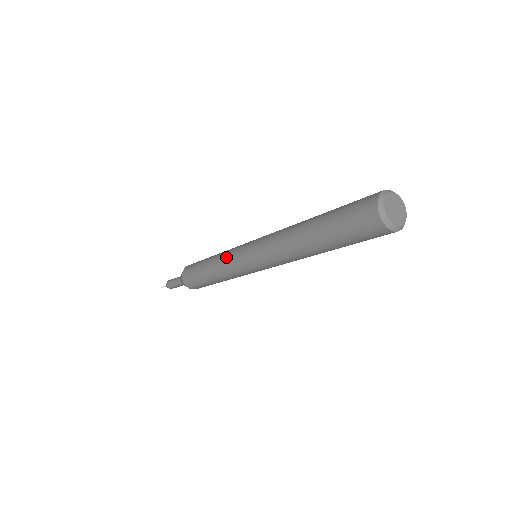
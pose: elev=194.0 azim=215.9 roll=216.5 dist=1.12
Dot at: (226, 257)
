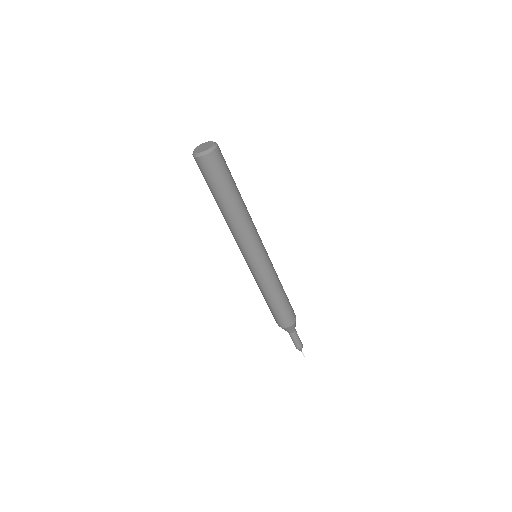
Dot at: (254, 278)
